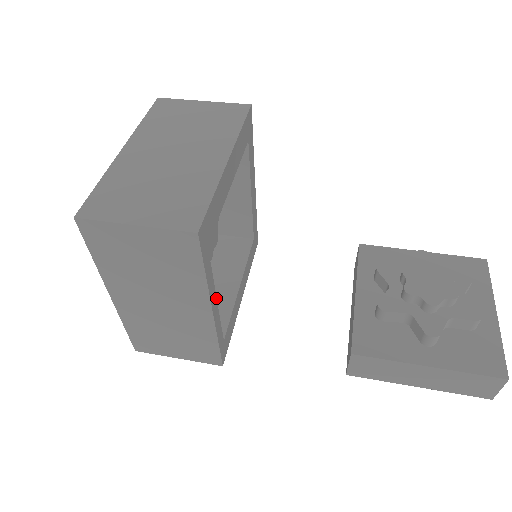
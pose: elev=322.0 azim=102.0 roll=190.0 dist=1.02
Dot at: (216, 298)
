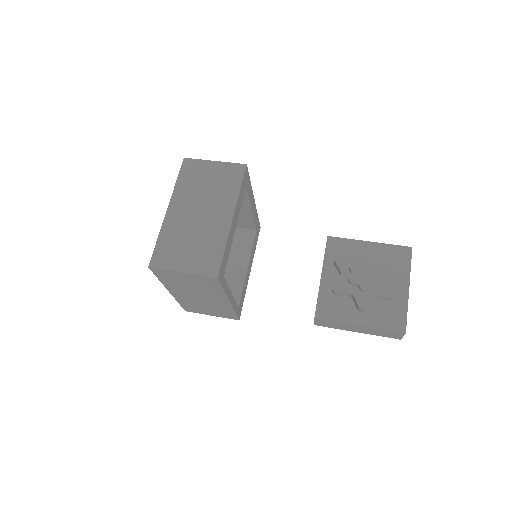
Dot at: (231, 293)
